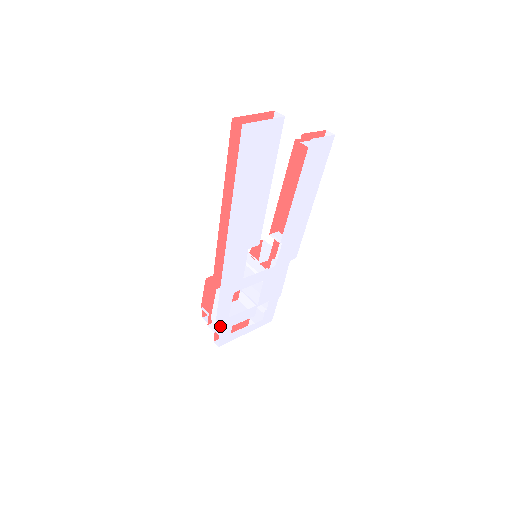
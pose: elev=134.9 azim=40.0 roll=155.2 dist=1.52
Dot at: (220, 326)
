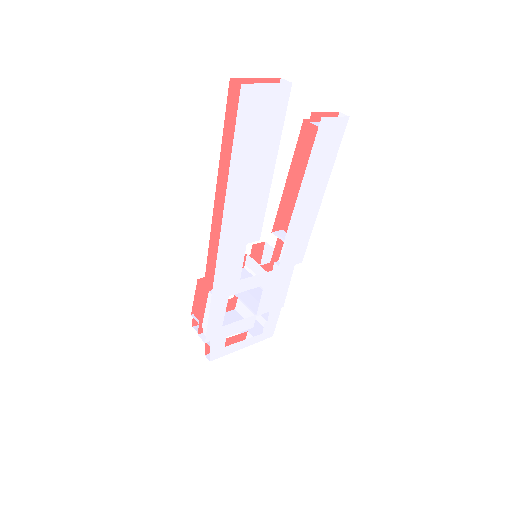
Dot at: (212, 336)
